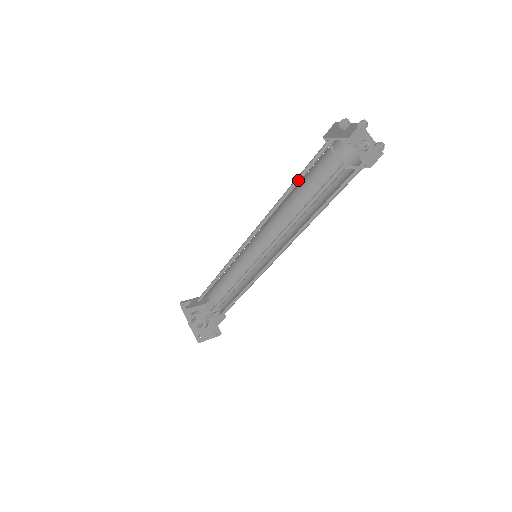
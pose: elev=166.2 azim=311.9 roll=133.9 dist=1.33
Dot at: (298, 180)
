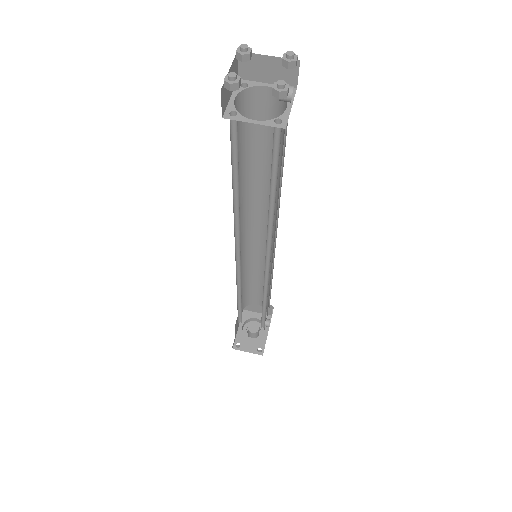
Dot at: (248, 148)
